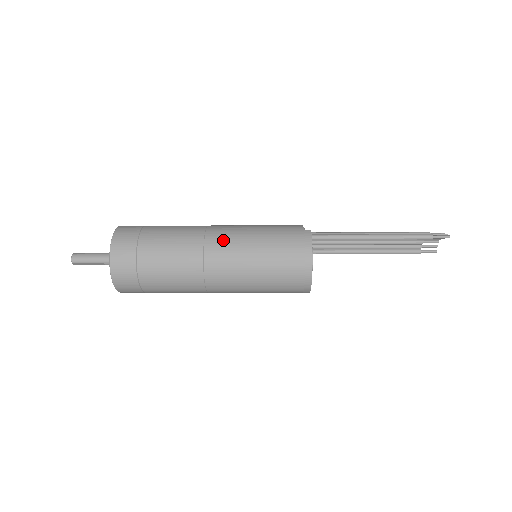
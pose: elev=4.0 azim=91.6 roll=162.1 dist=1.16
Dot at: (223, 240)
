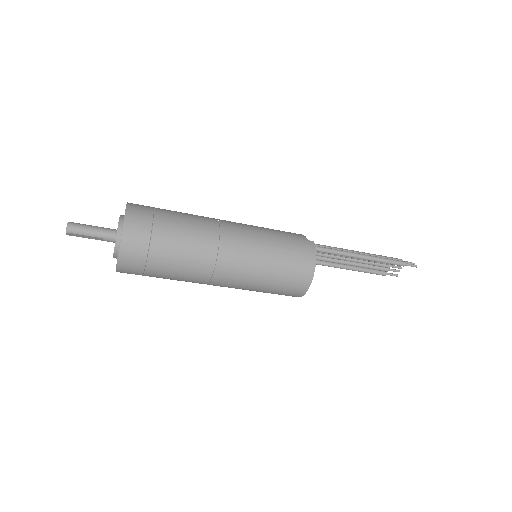
Dot at: (238, 237)
